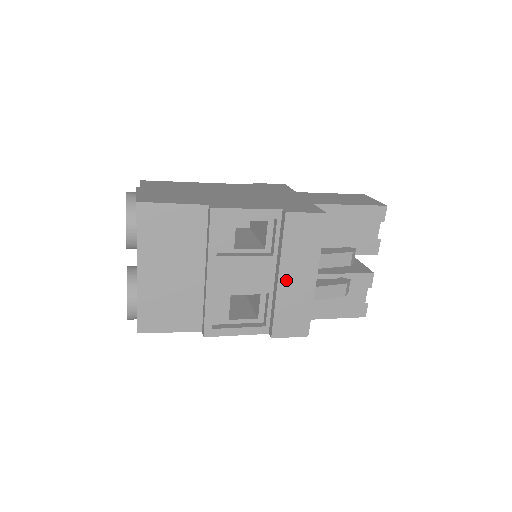
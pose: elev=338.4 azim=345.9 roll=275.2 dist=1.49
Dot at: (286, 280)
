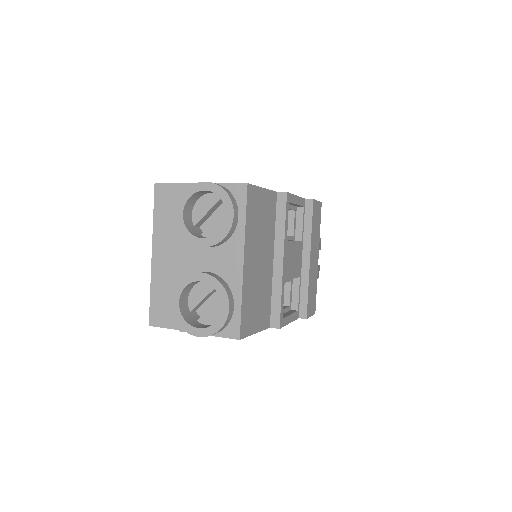
Dot at: (312, 261)
